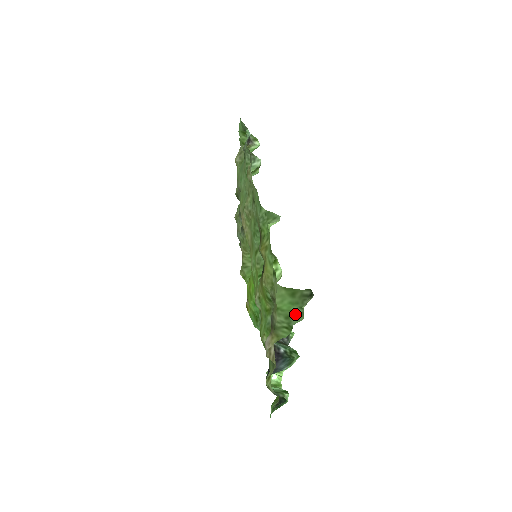
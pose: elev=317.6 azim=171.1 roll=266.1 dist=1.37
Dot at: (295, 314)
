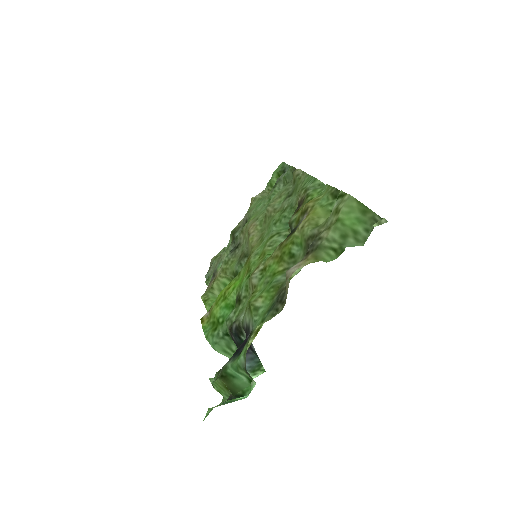
Dot at: (355, 236)
